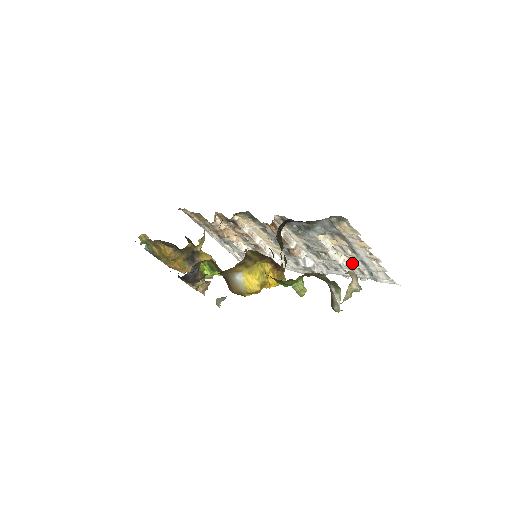
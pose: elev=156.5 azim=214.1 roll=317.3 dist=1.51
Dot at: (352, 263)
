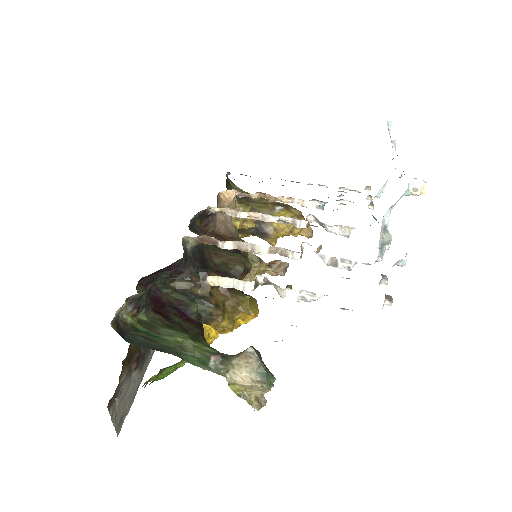
Dot at: (316, 295)
